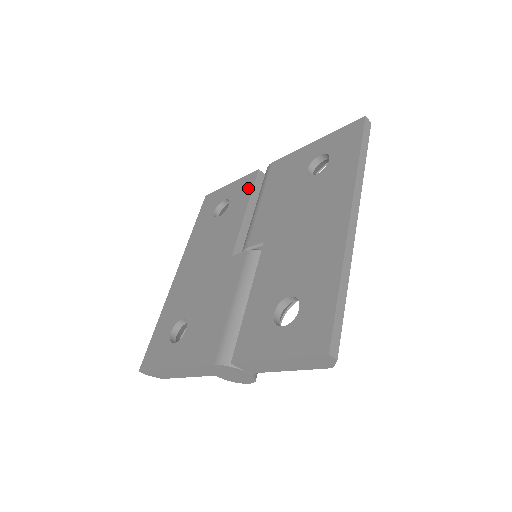
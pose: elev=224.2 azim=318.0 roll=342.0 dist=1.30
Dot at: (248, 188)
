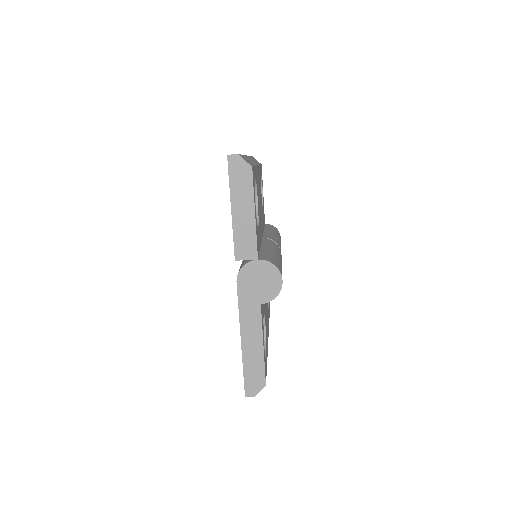
Dot at: occluded
